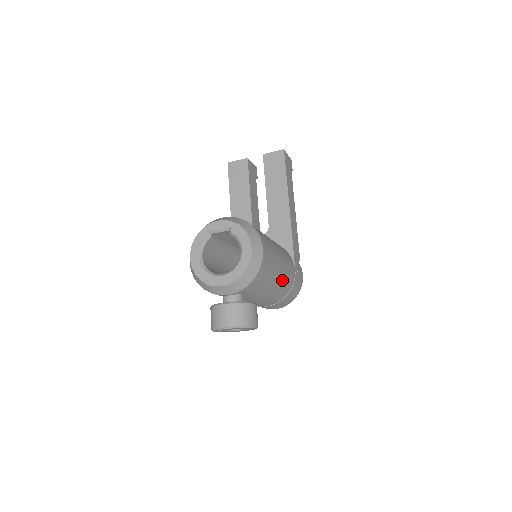
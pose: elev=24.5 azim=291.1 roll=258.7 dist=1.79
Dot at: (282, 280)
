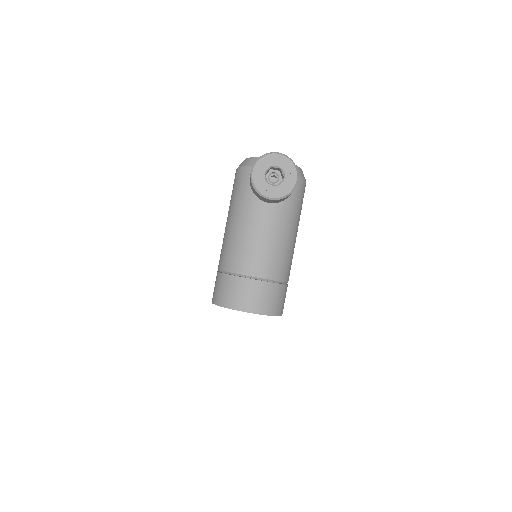
Dot at: (292, 246)
